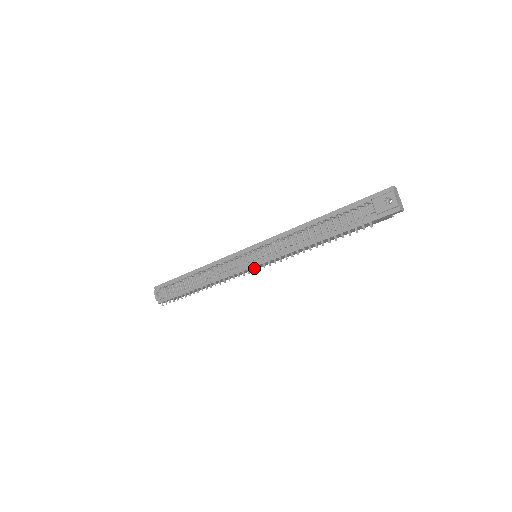
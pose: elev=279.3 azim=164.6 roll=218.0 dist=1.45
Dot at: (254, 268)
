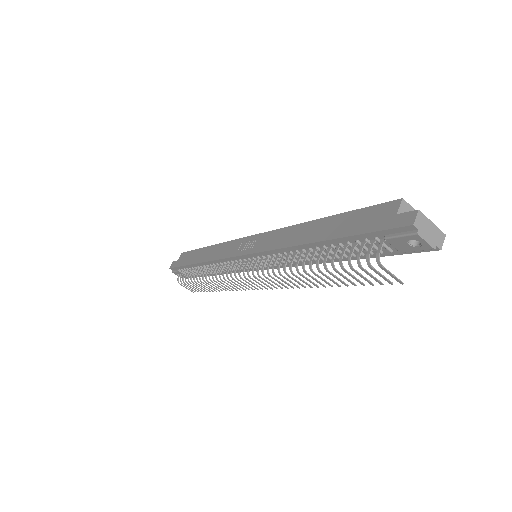
Dot at: occluded
